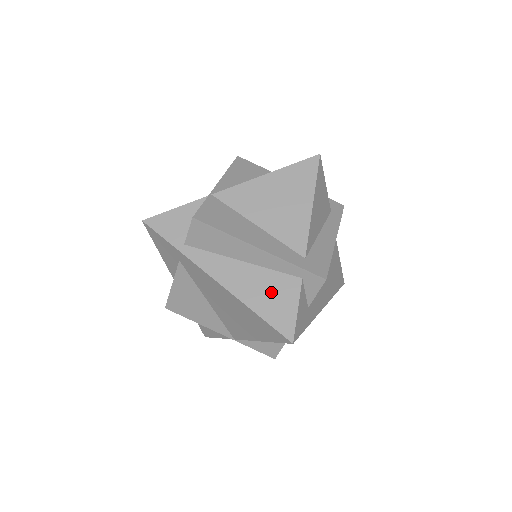
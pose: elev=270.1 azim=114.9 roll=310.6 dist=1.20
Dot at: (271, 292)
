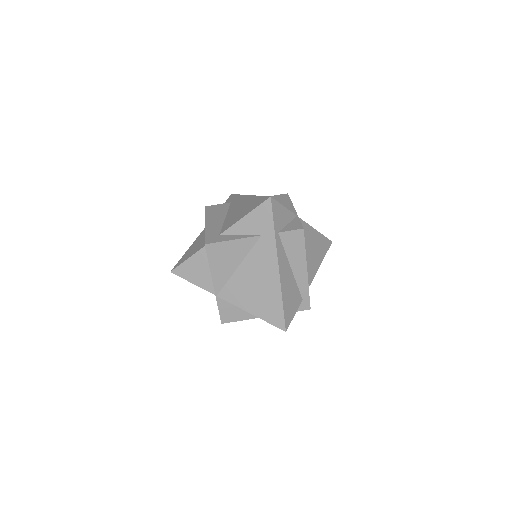
Dot at: (292, 296)
